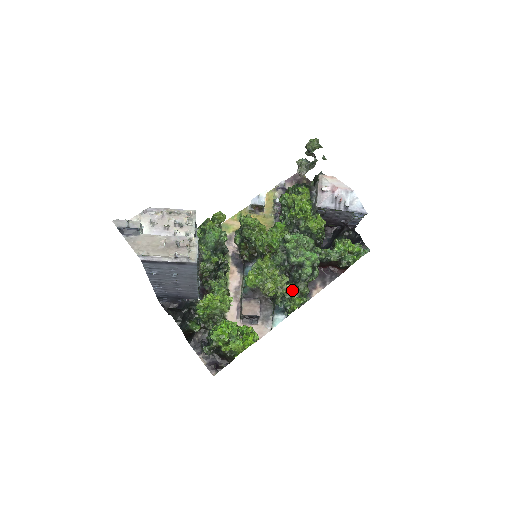
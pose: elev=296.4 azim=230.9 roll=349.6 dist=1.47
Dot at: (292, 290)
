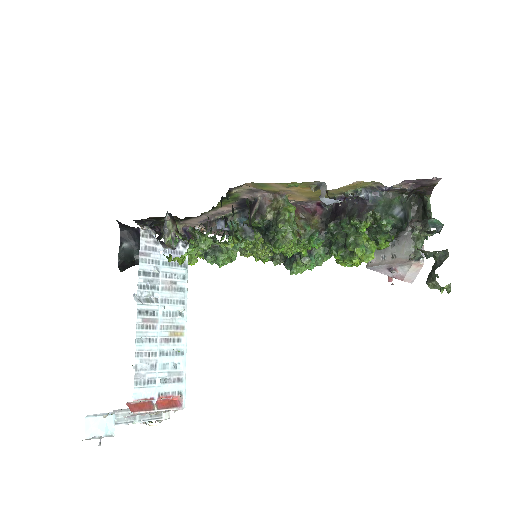
Dot at: occluded
